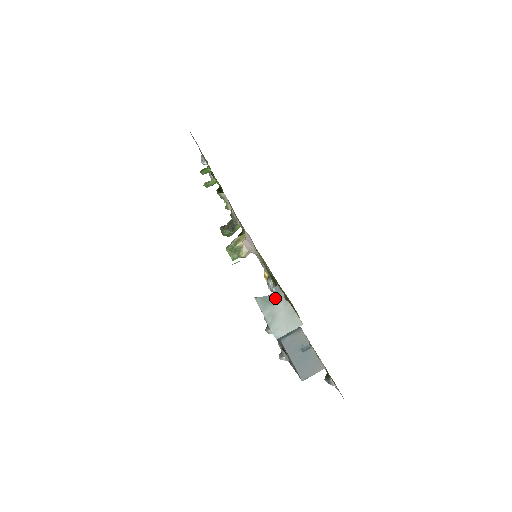
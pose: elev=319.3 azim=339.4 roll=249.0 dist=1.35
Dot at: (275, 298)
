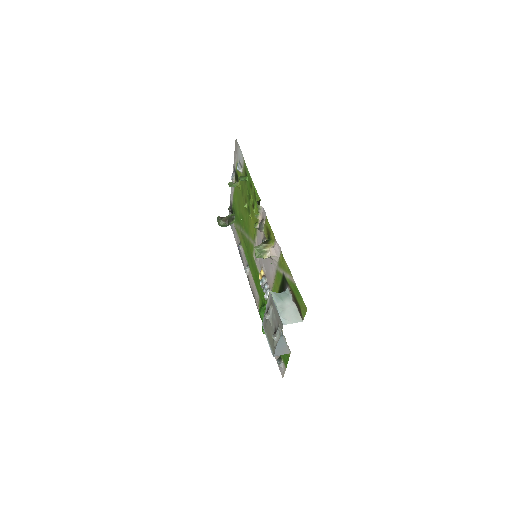
Dot at: (285, 297)
